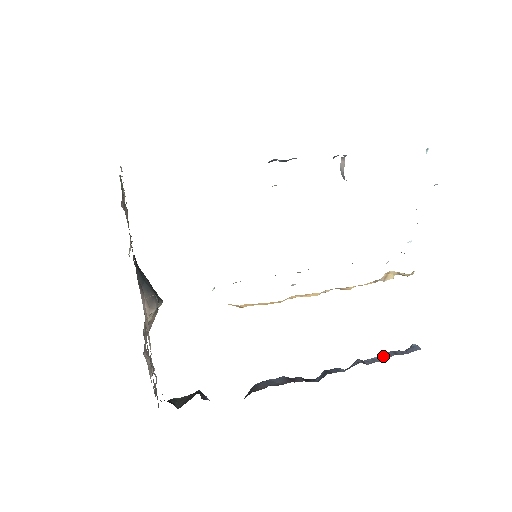
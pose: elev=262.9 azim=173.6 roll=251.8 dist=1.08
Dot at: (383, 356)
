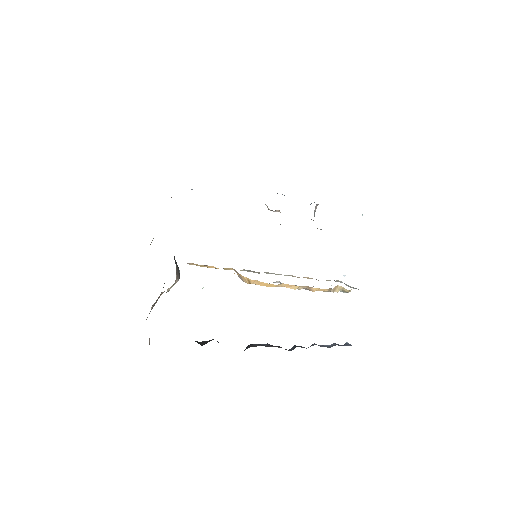
Dot at: (329, 345)
